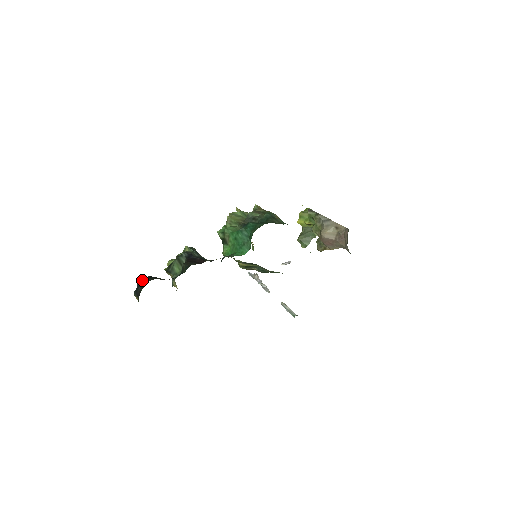
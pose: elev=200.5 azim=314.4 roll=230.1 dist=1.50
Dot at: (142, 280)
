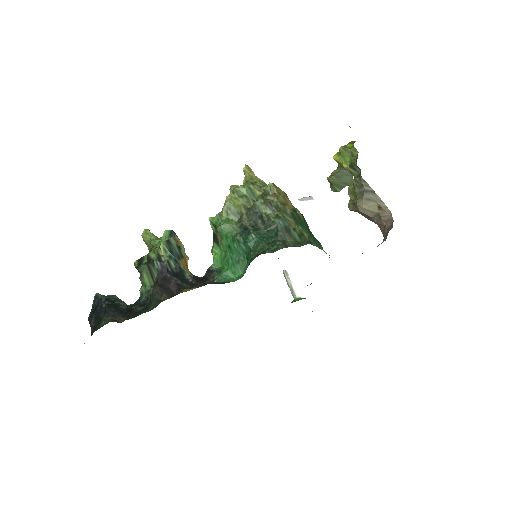
Dot at: (97, 307)
